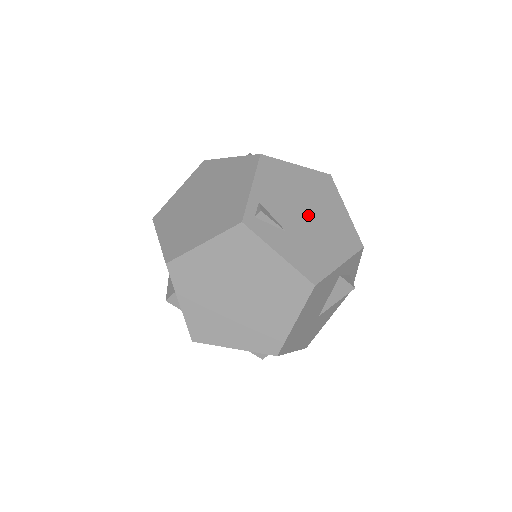
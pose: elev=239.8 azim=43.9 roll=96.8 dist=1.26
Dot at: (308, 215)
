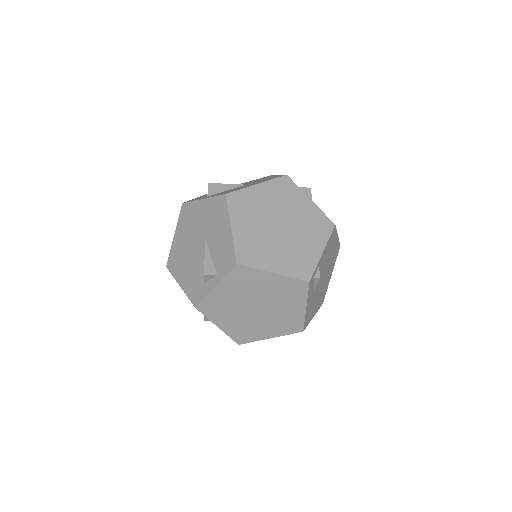
Dot at: (323, 278)
